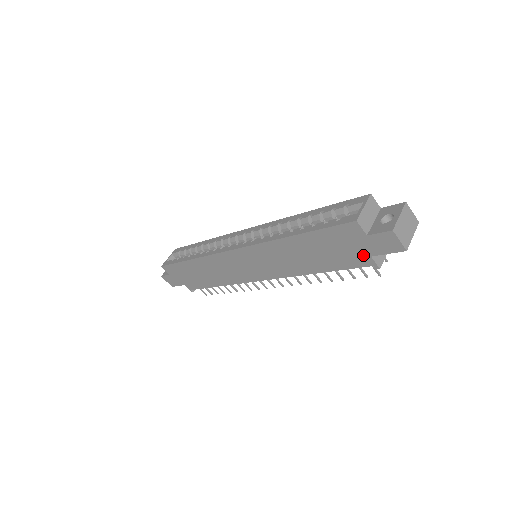
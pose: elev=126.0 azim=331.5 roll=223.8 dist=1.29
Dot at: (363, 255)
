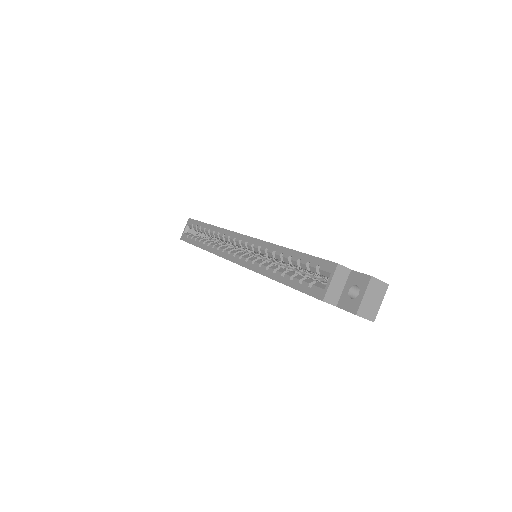
Dot at: occluded
